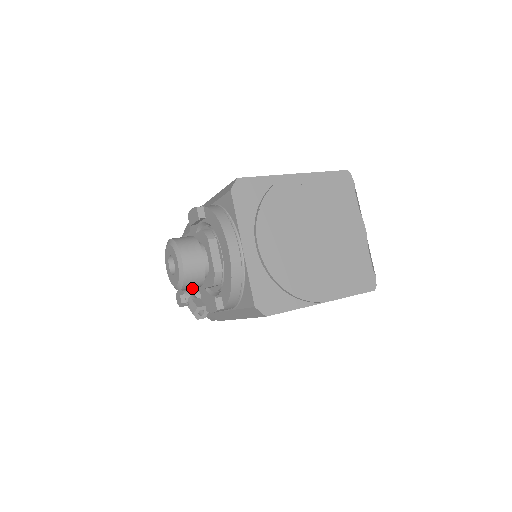
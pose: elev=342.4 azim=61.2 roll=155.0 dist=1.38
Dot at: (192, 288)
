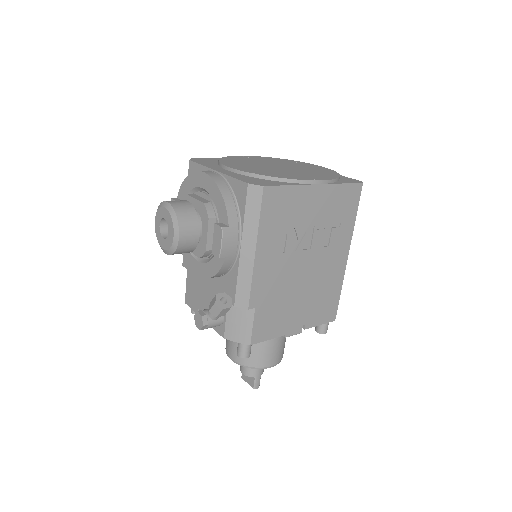
Dot at: occluded
